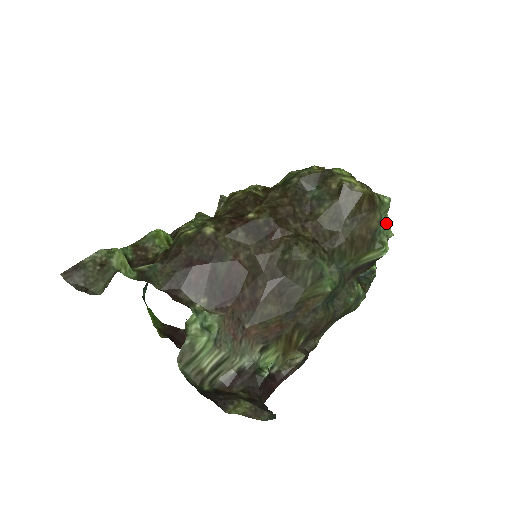
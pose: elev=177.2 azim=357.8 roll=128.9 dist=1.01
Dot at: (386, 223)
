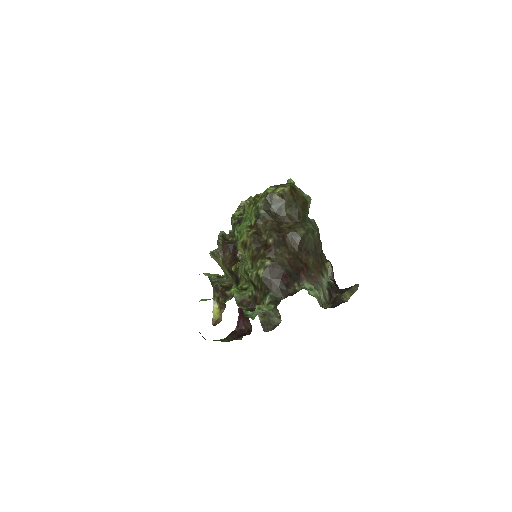
Dot at: occluded
